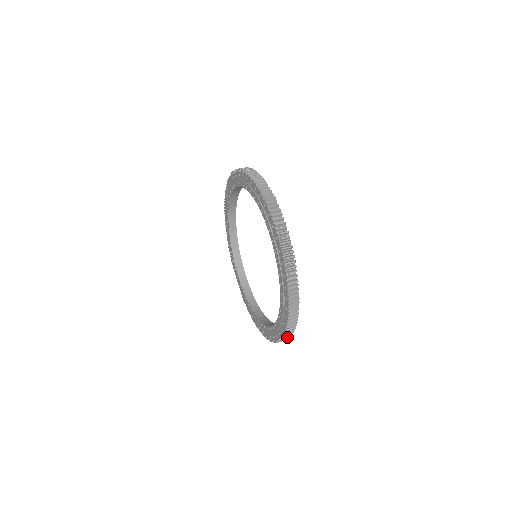
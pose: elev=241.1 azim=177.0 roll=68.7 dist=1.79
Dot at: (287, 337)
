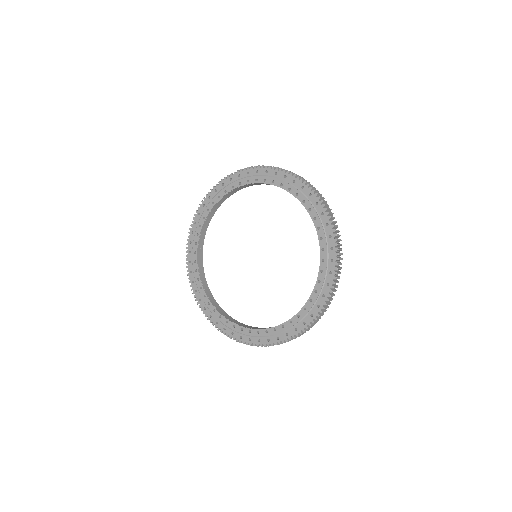
Dot at: (335, 286)
